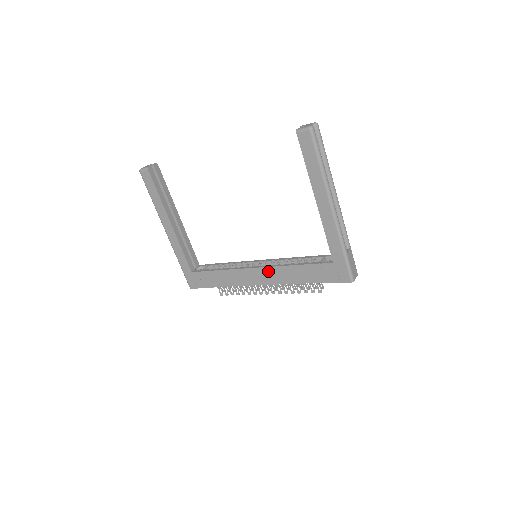
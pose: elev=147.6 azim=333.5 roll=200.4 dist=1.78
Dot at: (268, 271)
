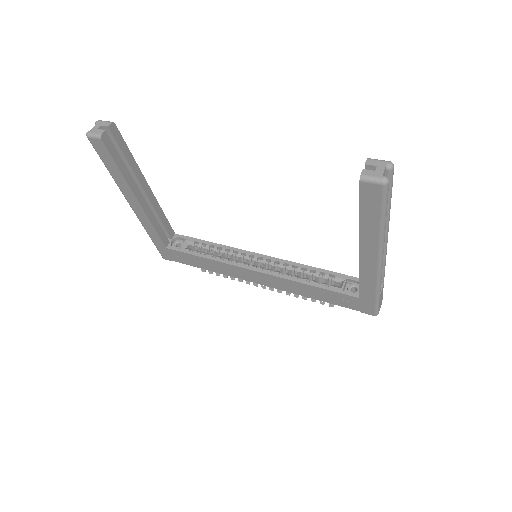
Dot at: (271, 278)
